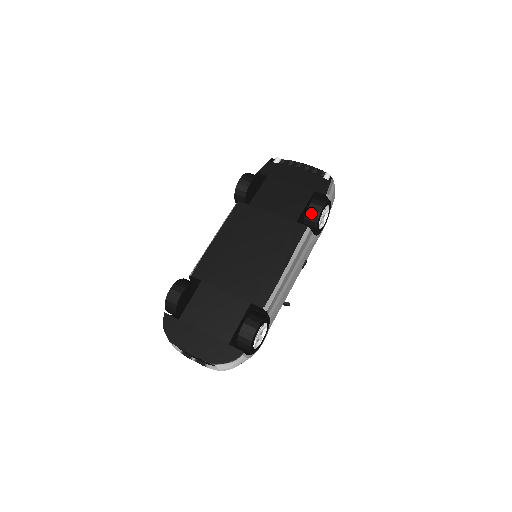
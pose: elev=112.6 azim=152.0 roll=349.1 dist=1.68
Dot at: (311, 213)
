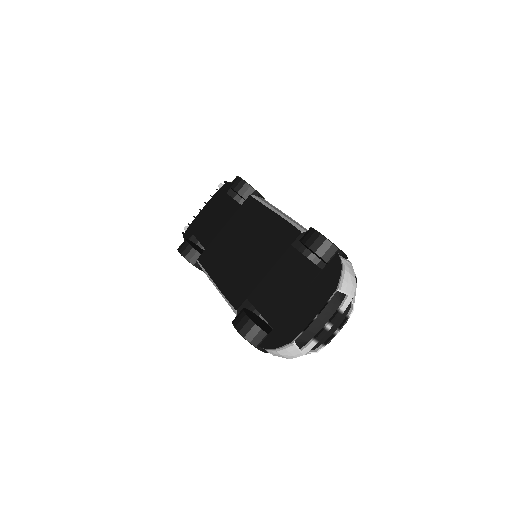
Dot at: (239, 188)
